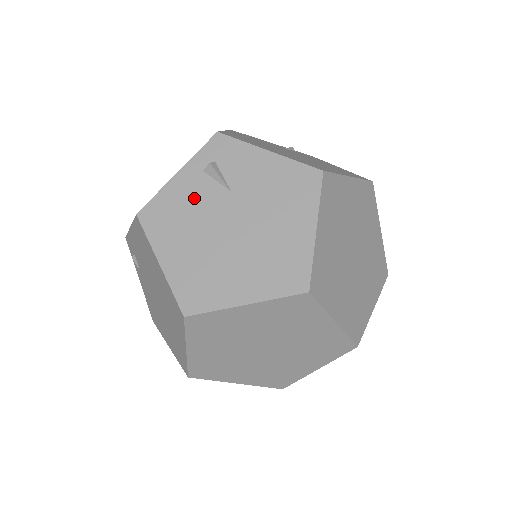
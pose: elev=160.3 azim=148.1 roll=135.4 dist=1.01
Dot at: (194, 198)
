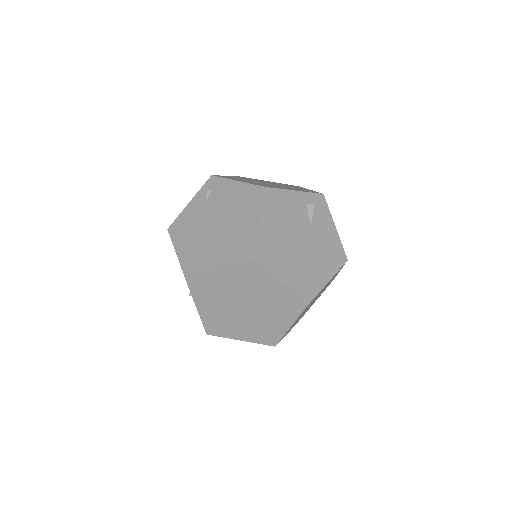
Dot at: (295, 211)
